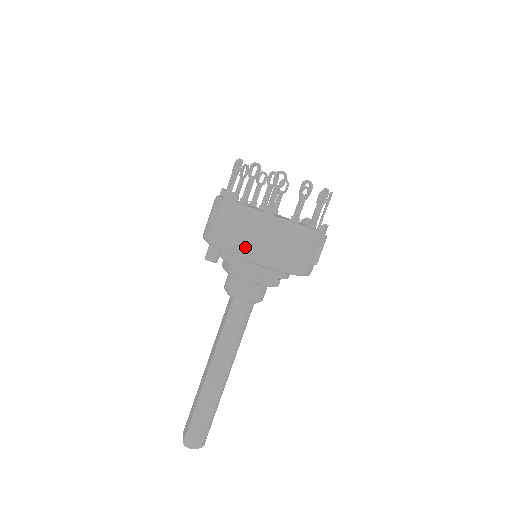
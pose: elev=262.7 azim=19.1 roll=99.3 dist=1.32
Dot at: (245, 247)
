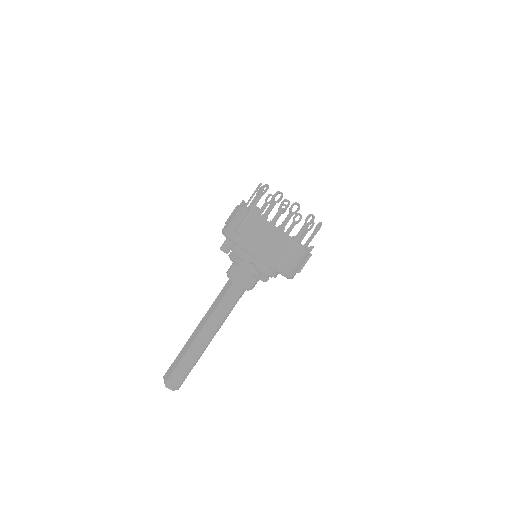
Dot at: (259, 249)
